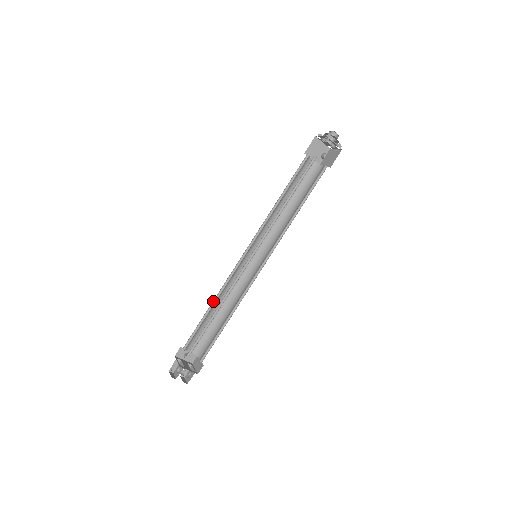
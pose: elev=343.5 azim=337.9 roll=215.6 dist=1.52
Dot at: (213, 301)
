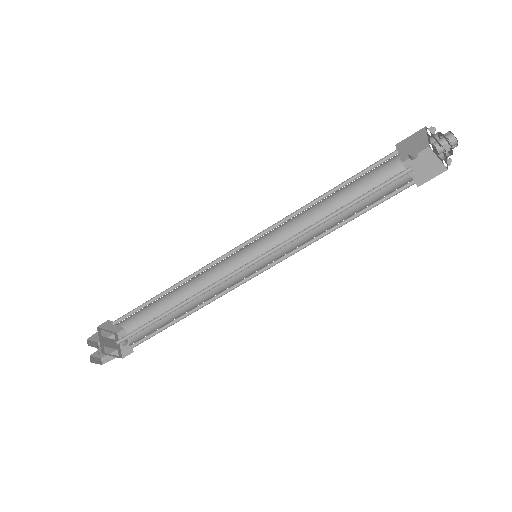
Dot at: (187, 293)
